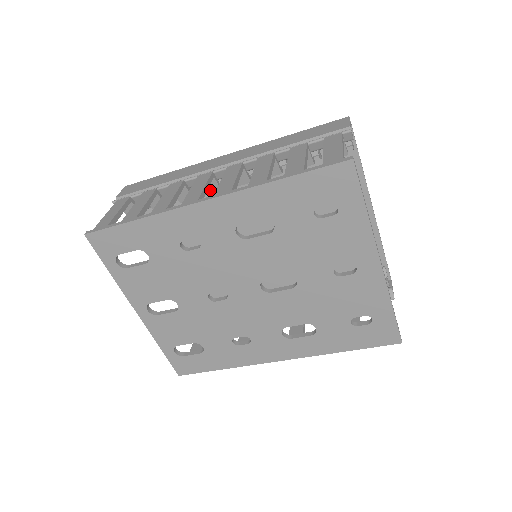
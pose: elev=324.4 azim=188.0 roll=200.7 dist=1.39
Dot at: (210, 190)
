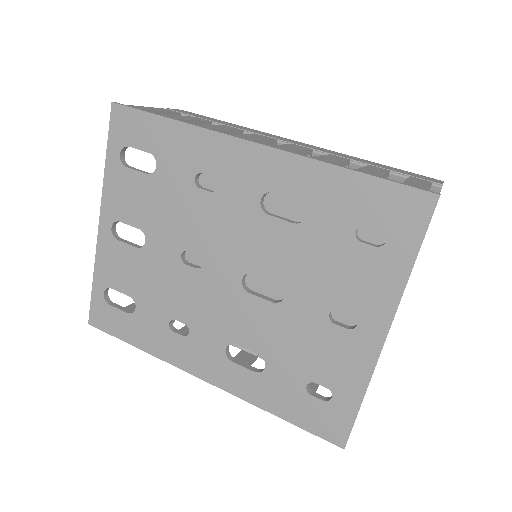
Dot at: occluded
